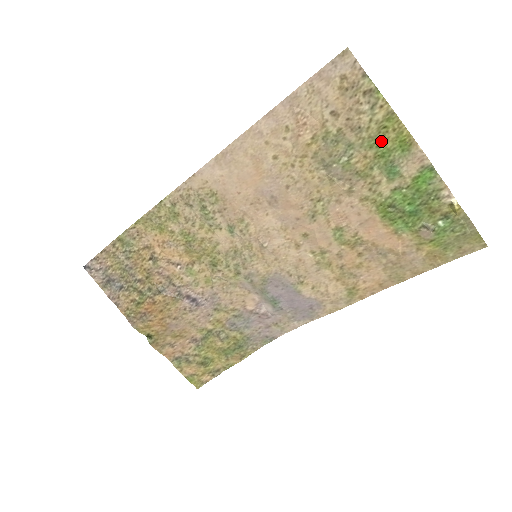
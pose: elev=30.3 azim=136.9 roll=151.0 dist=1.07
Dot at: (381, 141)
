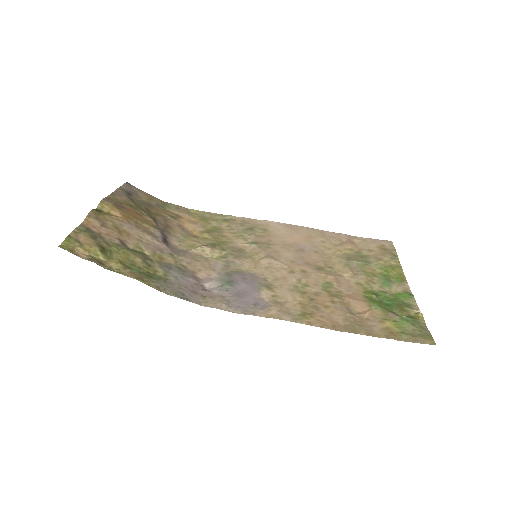
Dot at: (388, 270)
